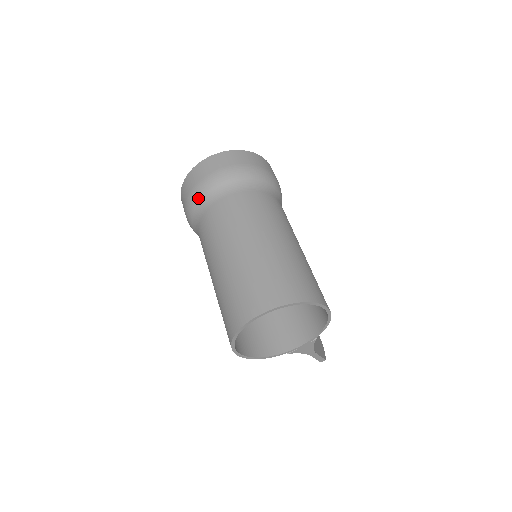
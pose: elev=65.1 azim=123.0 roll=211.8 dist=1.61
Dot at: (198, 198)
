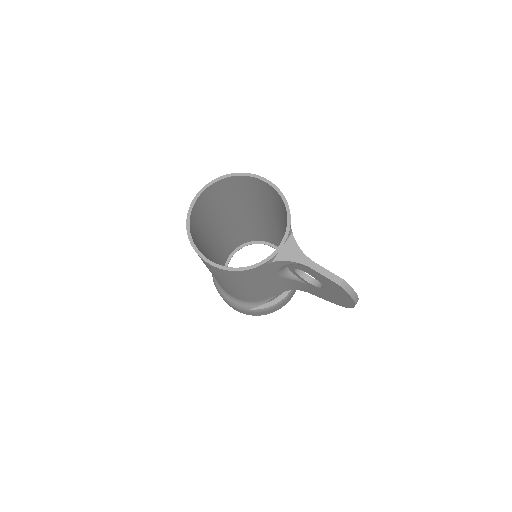
Dot at: occluded
